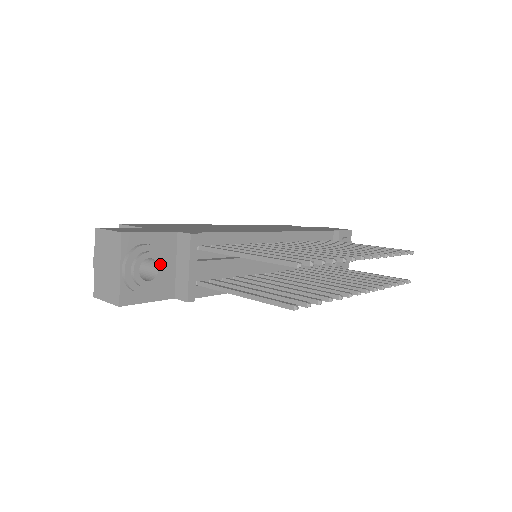
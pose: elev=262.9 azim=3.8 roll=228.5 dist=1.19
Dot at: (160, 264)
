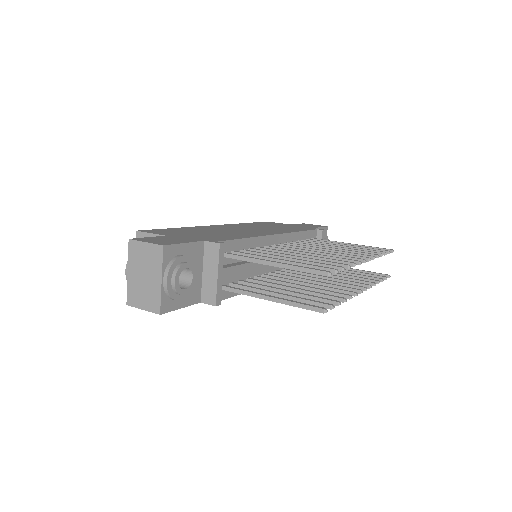
Dot at: (194, 273)
